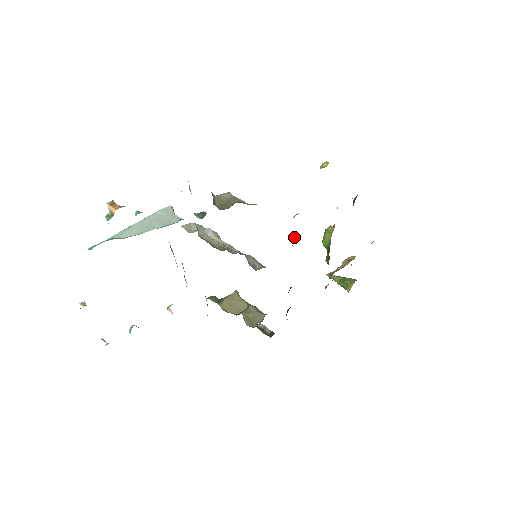
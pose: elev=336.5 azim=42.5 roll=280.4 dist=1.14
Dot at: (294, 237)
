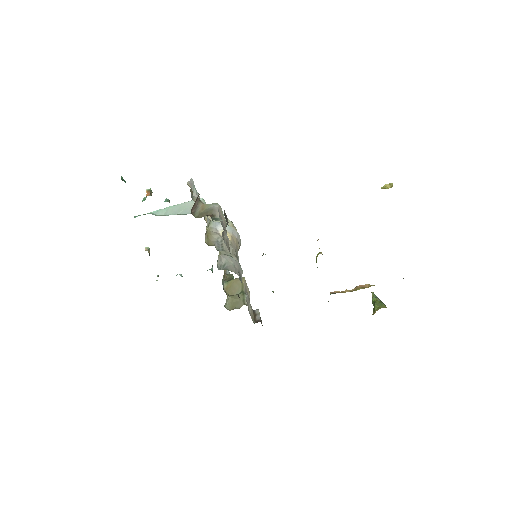
Dot at: occluded
